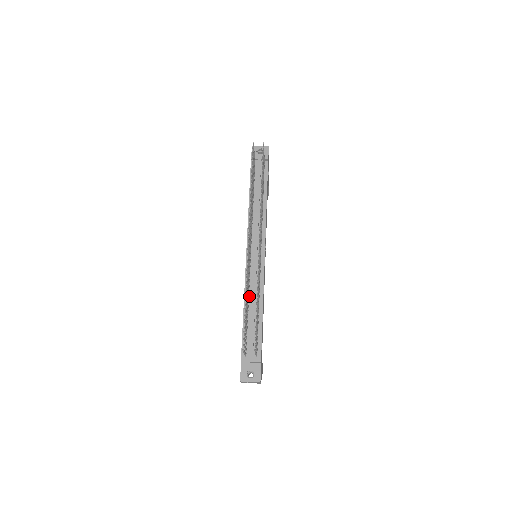
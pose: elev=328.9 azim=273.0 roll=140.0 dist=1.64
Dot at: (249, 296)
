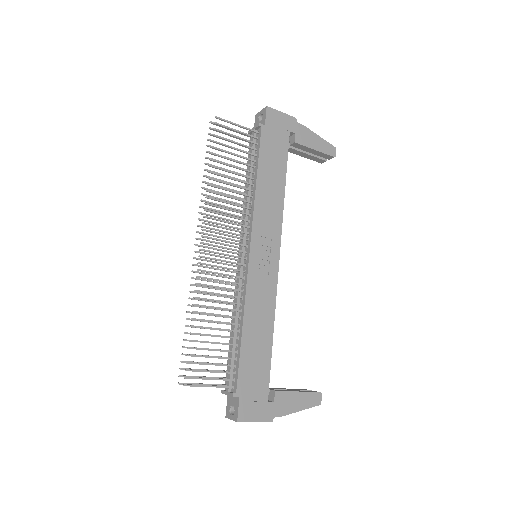
Dot at: occluded
